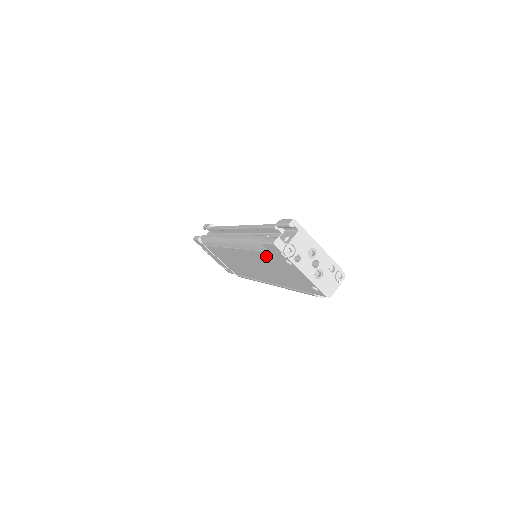
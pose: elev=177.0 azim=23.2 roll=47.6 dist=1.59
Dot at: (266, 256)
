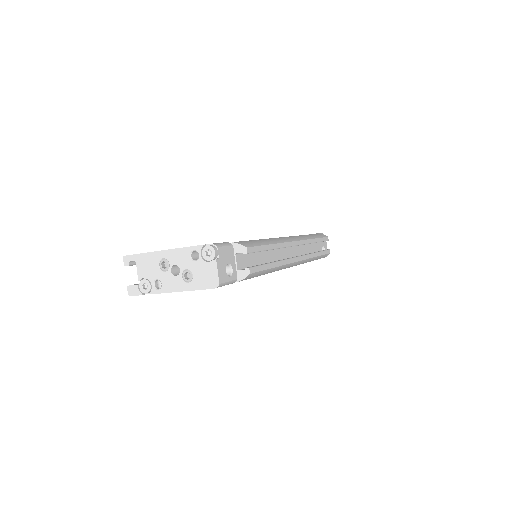
Dot at: occluded
